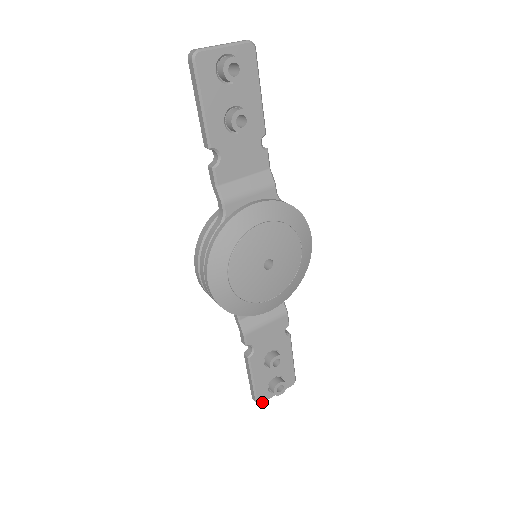
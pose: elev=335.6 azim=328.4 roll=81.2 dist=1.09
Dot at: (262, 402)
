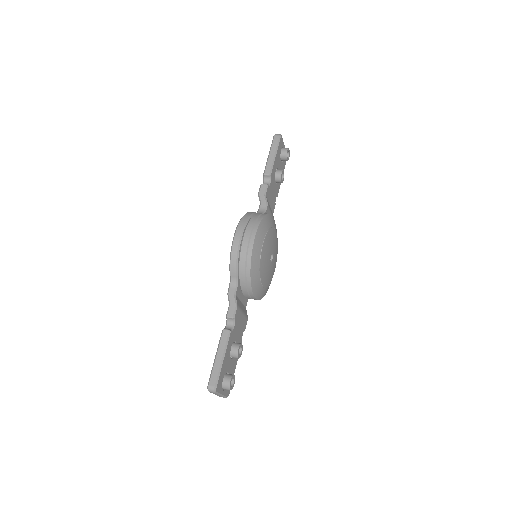
Dot at: (217, 391)
